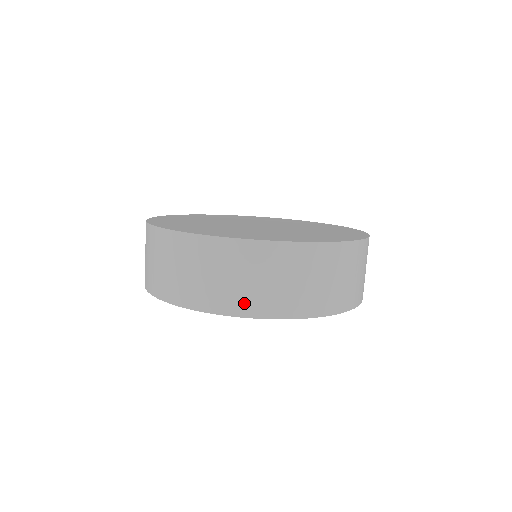
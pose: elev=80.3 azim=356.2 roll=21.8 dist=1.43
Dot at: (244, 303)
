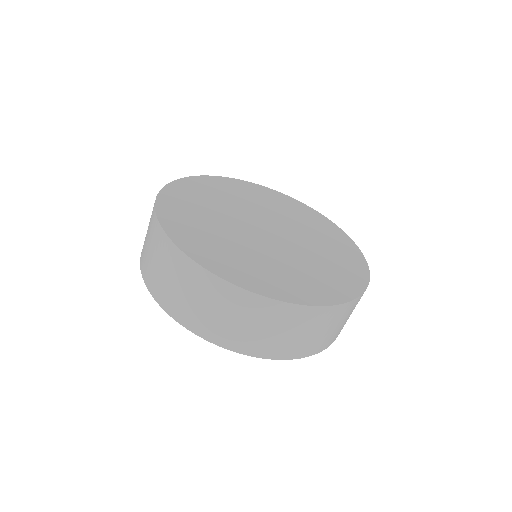
Dot at: (250, 345)
